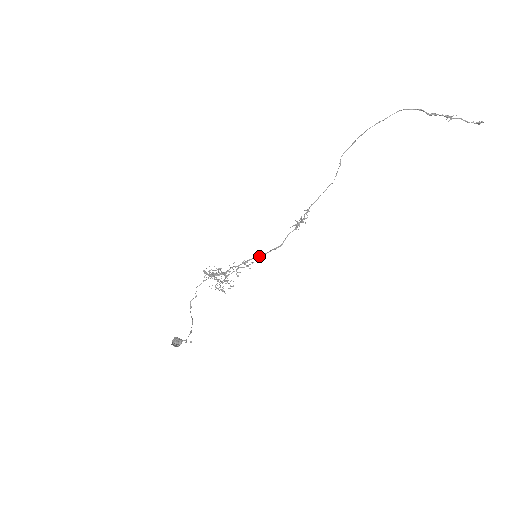
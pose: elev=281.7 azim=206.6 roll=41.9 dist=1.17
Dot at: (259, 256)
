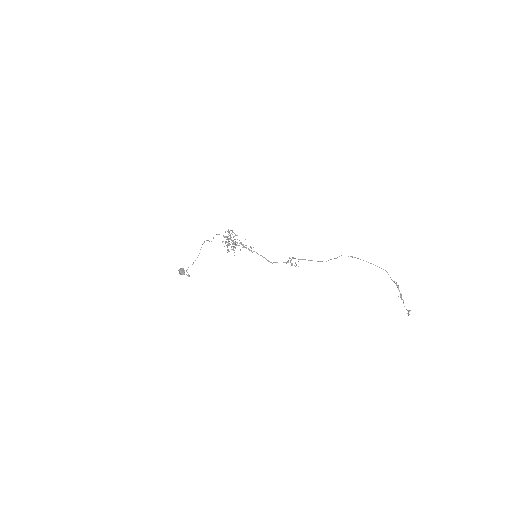
Dot at: (258, 254)
